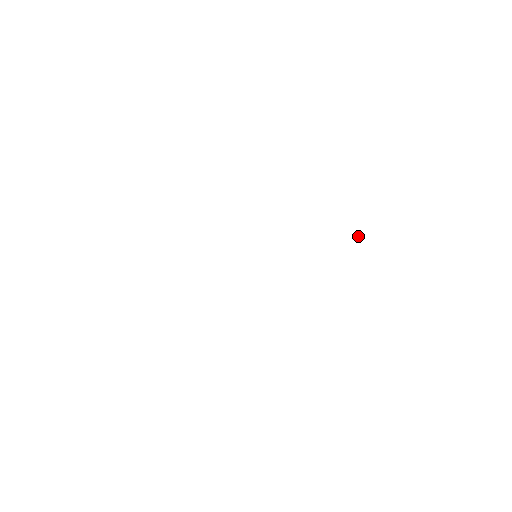
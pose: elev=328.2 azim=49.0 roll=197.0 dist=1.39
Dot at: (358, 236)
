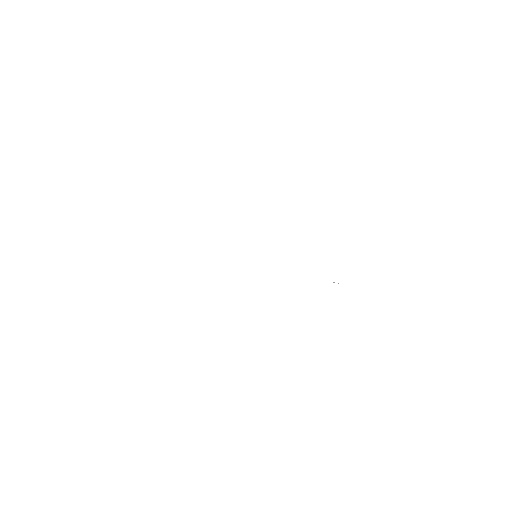
Dot at: occluded
